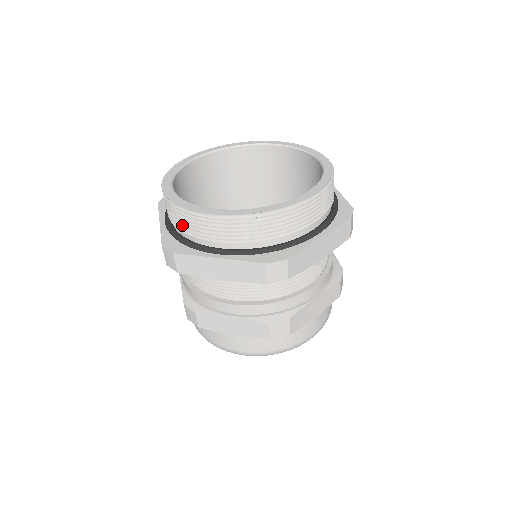
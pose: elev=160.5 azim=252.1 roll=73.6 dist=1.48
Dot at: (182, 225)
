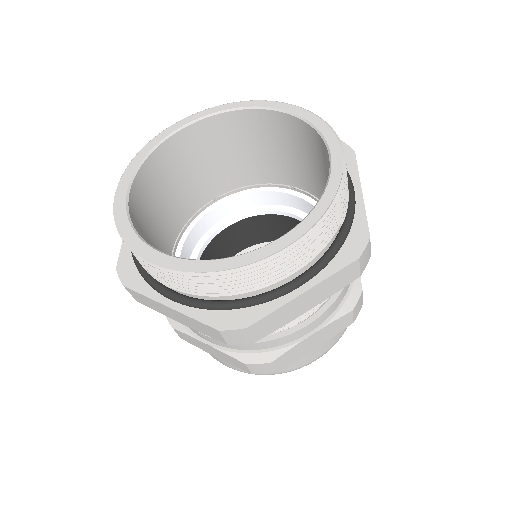
Dot at: occluded
